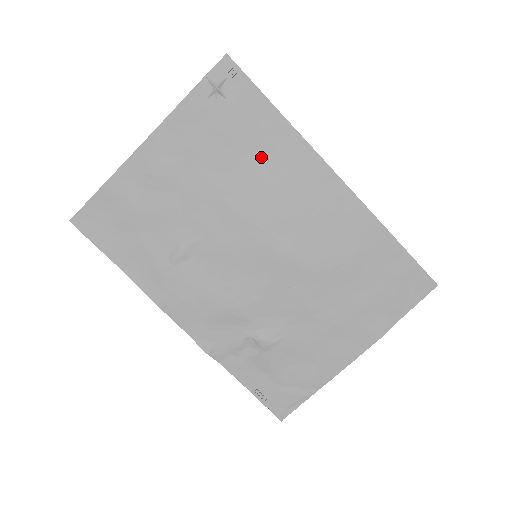
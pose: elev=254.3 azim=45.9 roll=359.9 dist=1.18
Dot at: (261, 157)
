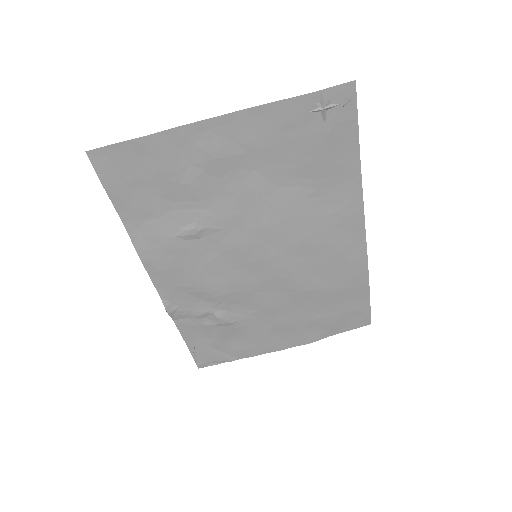
Dot at: (317, 187)
